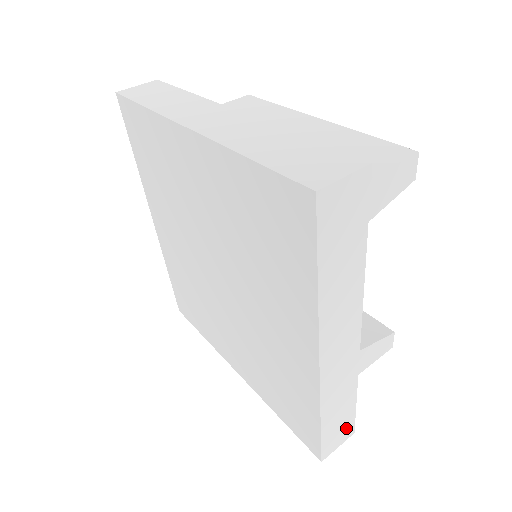
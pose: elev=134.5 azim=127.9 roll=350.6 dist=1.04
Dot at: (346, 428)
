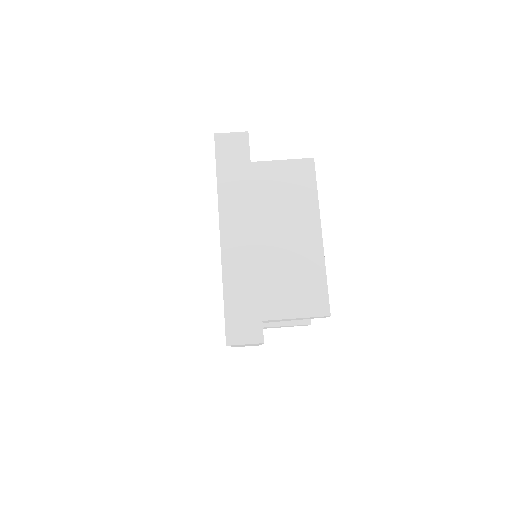
Dot at: occluded
